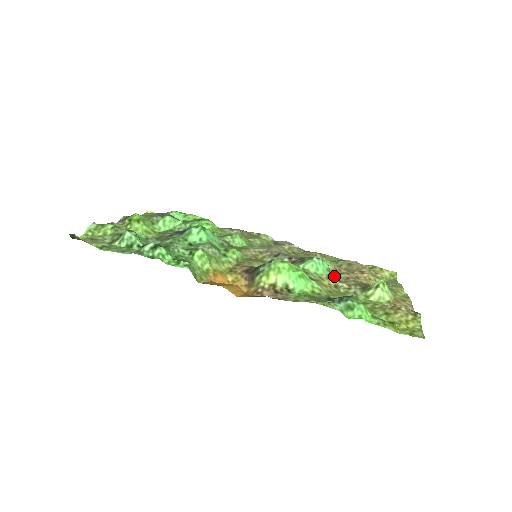
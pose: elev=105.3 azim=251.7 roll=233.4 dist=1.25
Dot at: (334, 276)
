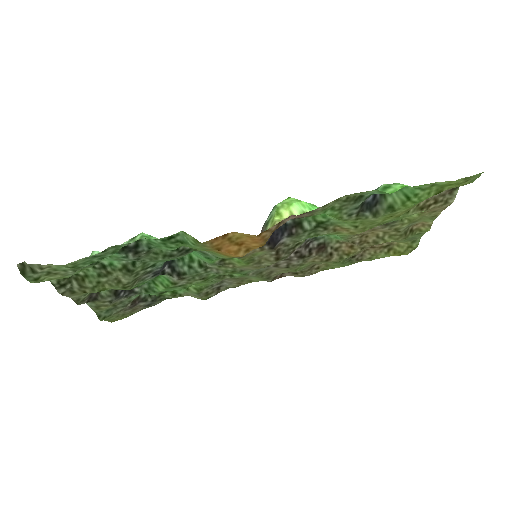
Dot at: (349, 235)
